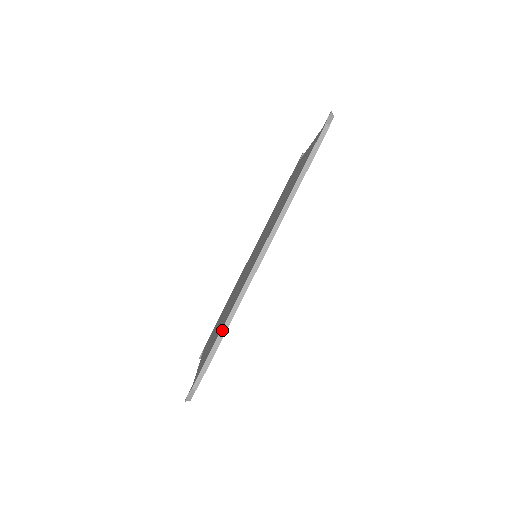
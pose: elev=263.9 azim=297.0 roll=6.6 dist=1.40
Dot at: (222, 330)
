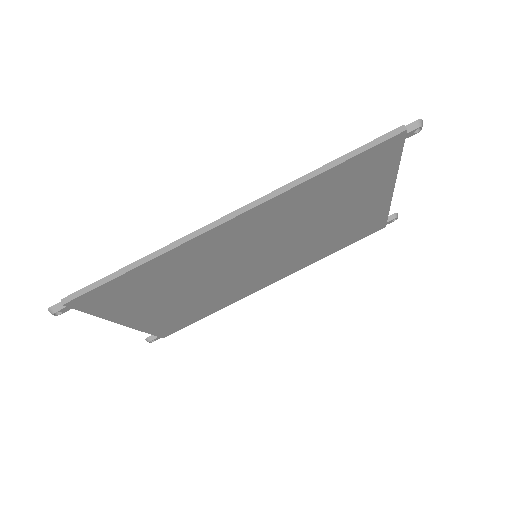
Dot at: (135, 263)
